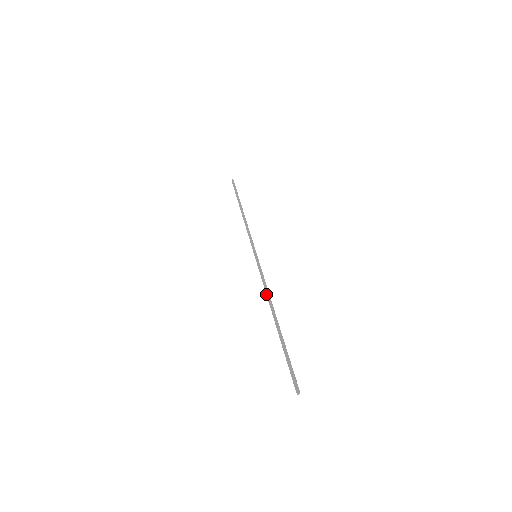
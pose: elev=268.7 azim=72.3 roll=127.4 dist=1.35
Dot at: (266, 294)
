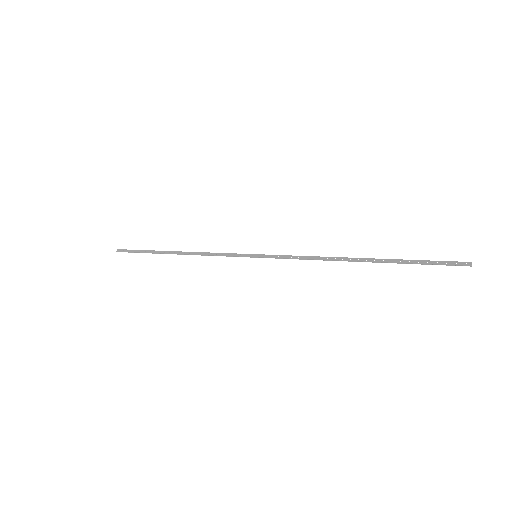
Dot at: occluded
